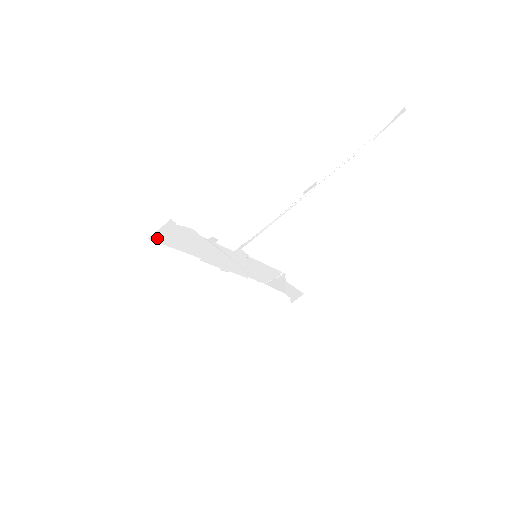
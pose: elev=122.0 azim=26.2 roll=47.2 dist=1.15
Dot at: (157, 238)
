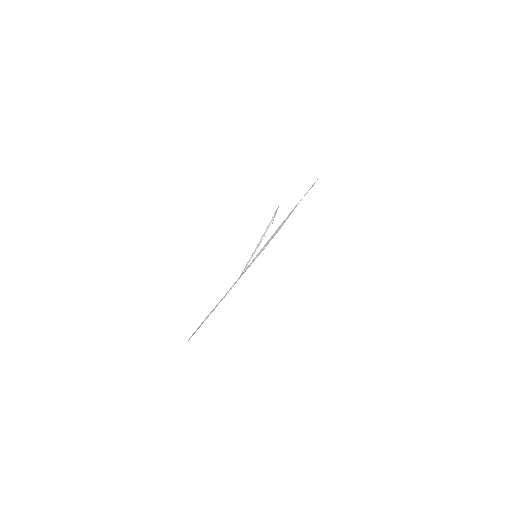
Dot at: occluded
